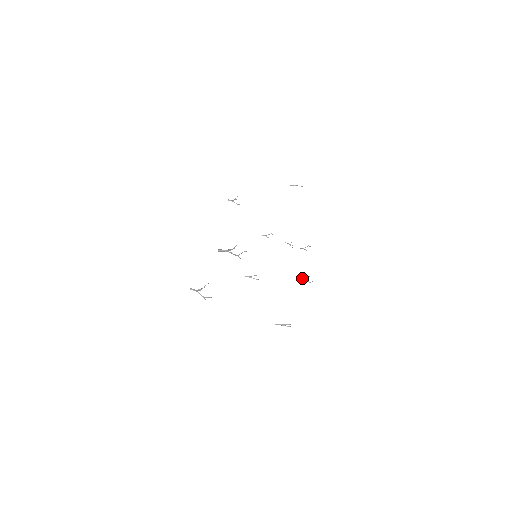
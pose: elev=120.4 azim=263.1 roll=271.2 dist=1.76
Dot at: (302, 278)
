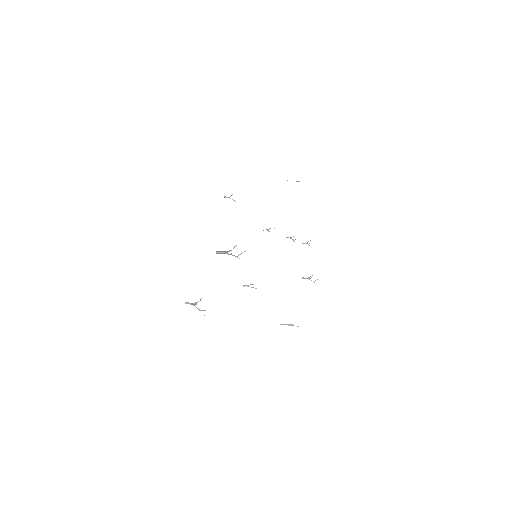
Dot at: occluded
